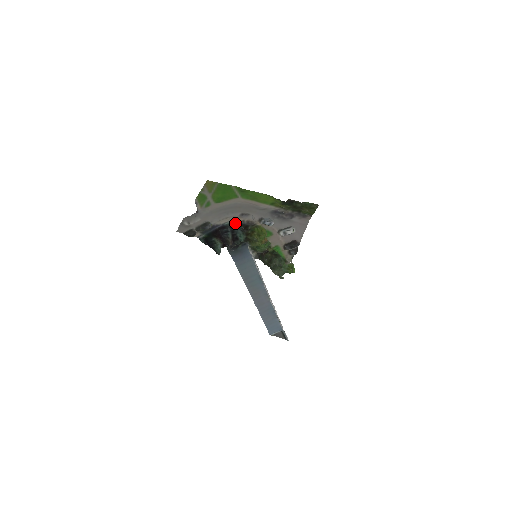
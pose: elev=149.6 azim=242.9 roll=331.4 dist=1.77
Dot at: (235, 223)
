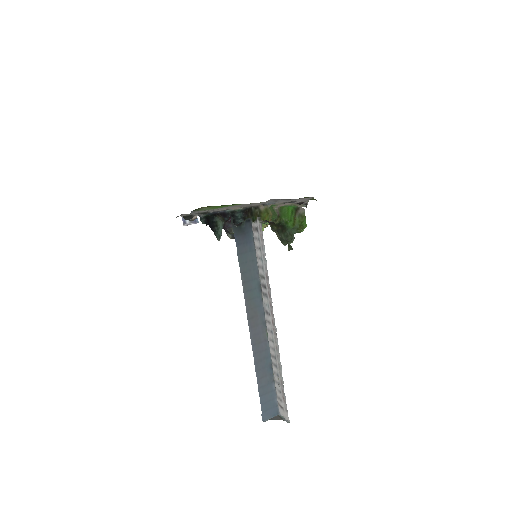
Dot at: (237, 210)
